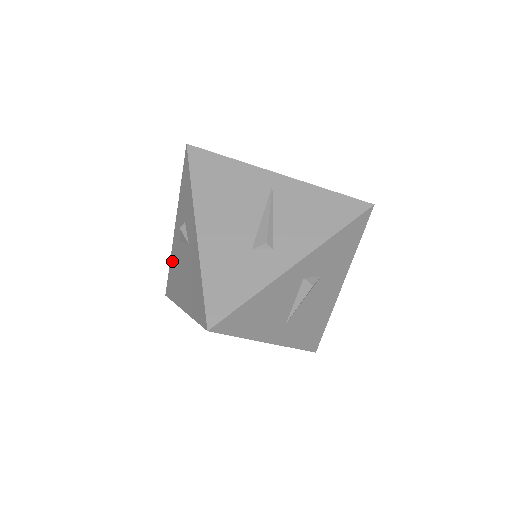
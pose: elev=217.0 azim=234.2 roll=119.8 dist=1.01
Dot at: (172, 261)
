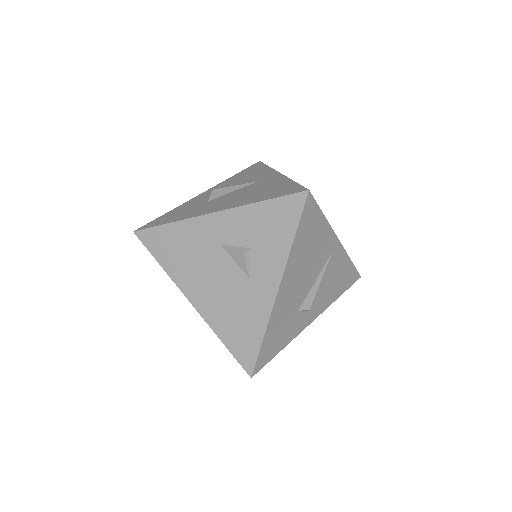
Dot at: (183, 232)
